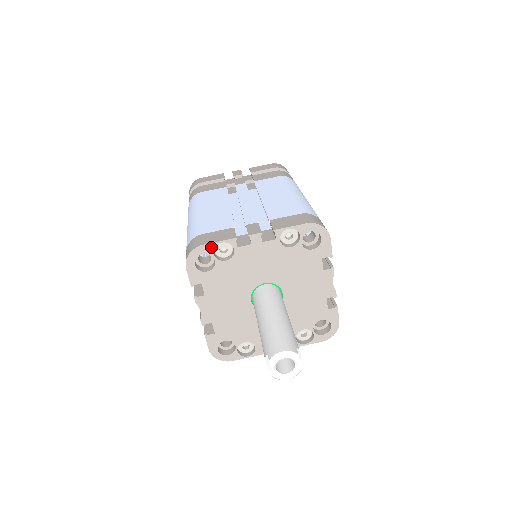
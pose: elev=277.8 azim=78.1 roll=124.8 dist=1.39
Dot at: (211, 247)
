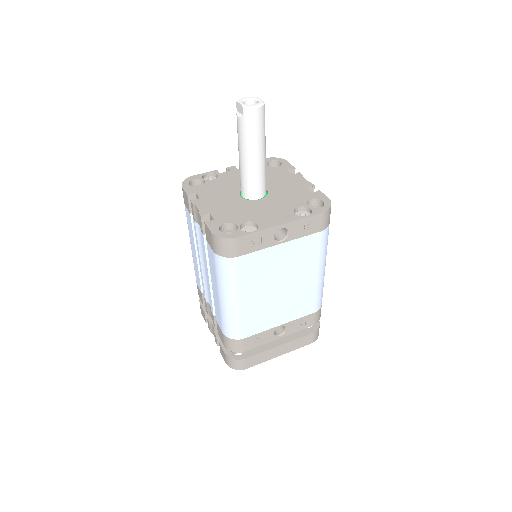
Dot at: (200, 176)
